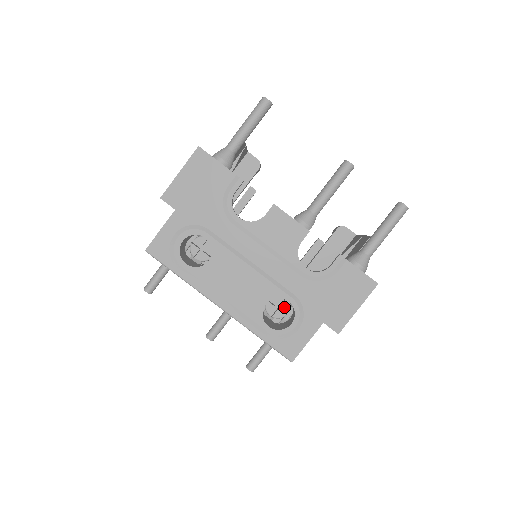
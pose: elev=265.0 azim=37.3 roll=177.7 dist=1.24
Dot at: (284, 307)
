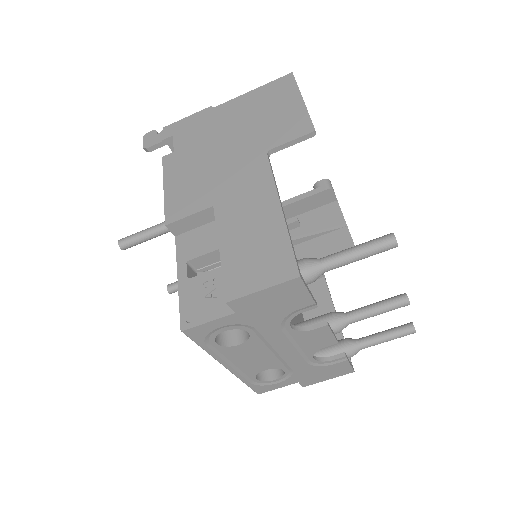
Dot at: occluded
